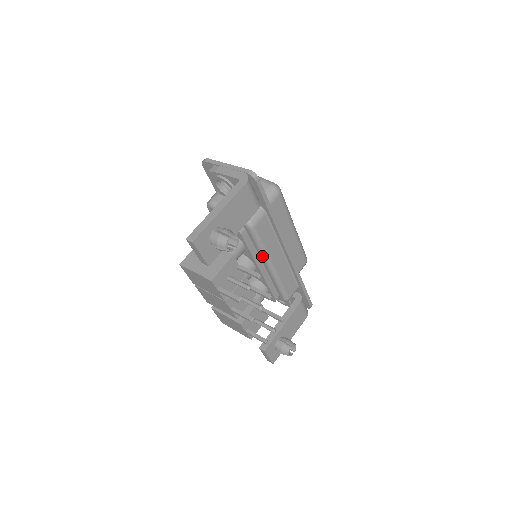
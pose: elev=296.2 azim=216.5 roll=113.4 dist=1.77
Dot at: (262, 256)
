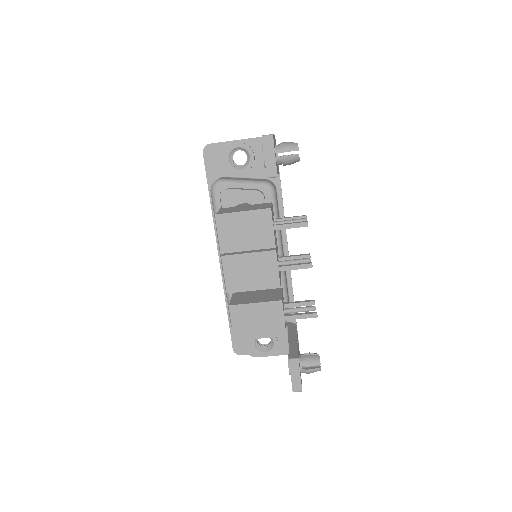
Dot at: (276, 236)
